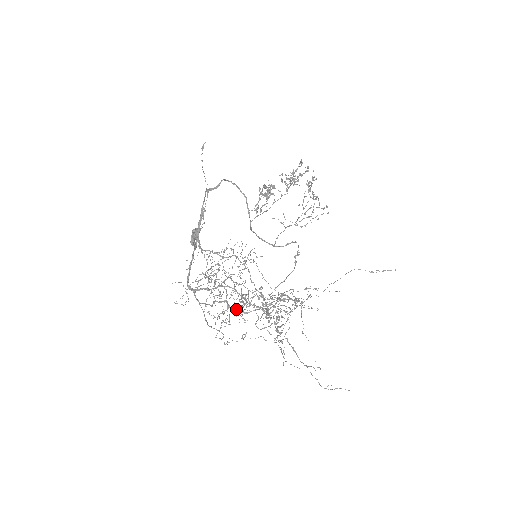
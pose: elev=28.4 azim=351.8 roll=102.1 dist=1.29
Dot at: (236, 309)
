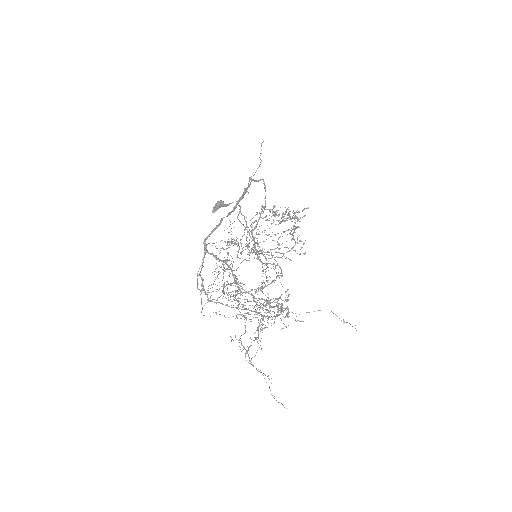
Dot at: occluded
